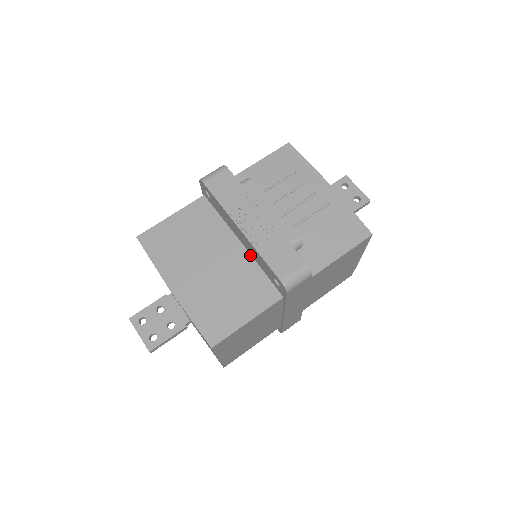
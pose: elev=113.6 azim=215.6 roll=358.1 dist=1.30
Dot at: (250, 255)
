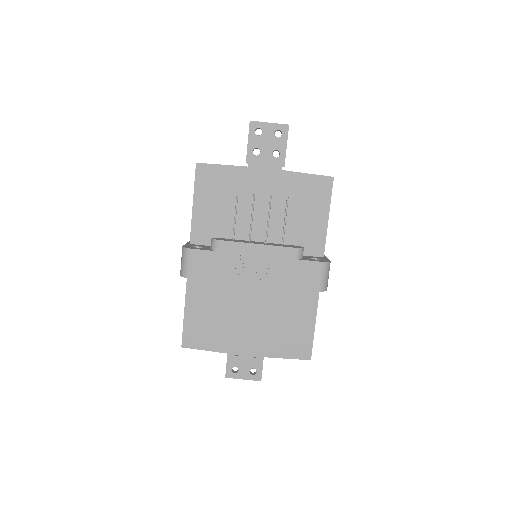
Dot at: occluded
